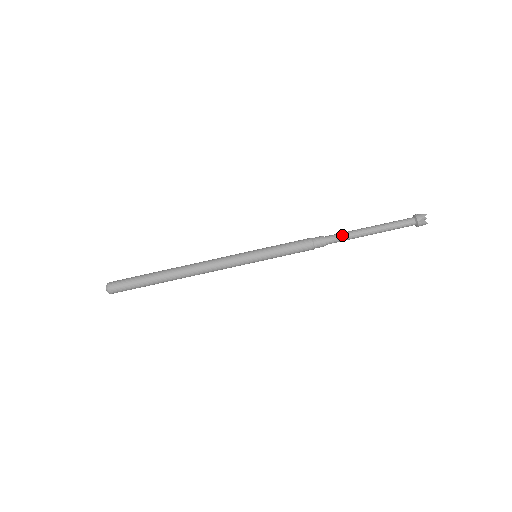
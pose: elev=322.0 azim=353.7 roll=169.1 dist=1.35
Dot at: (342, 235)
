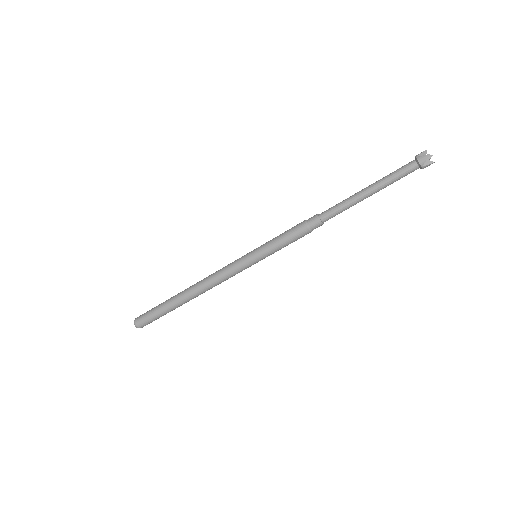
Dot at: (337, 209)
